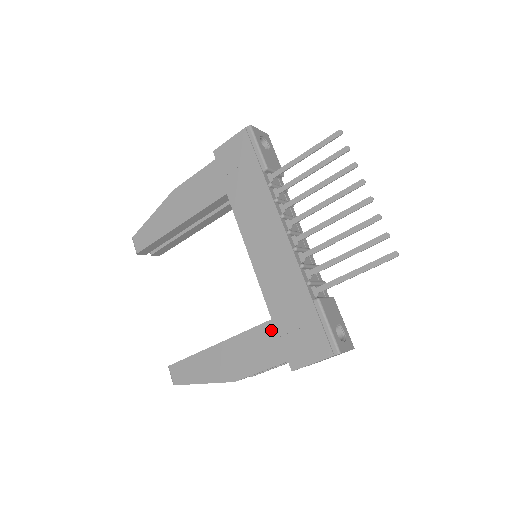
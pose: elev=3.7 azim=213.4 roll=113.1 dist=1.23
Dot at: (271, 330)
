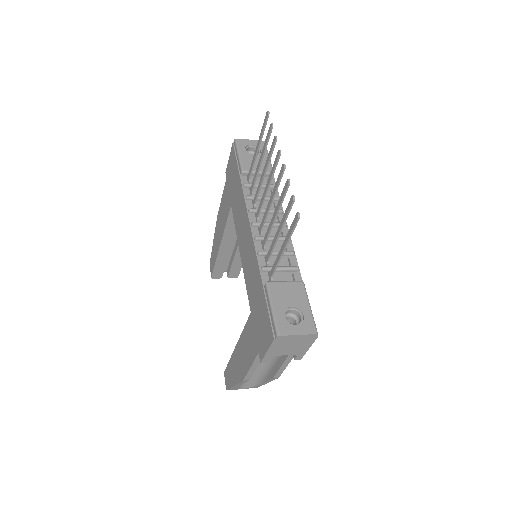
Dot at: (251, 323)
